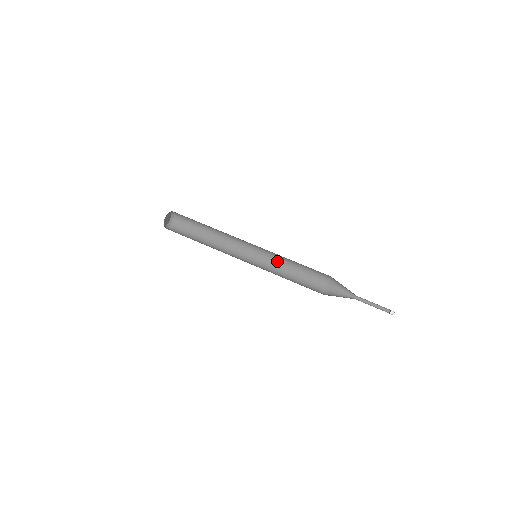
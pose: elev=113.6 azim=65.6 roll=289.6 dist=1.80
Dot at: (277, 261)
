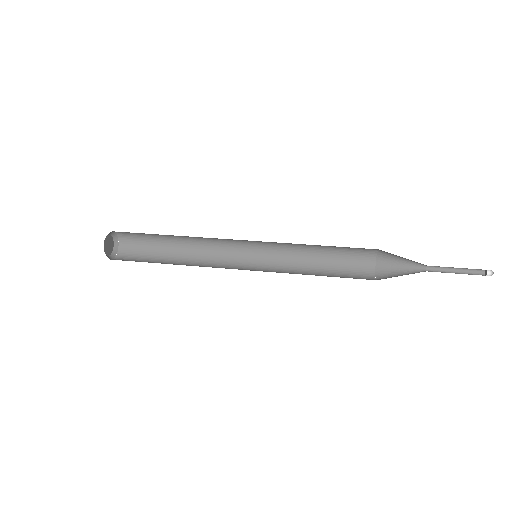
Dot at: (289, 254)
